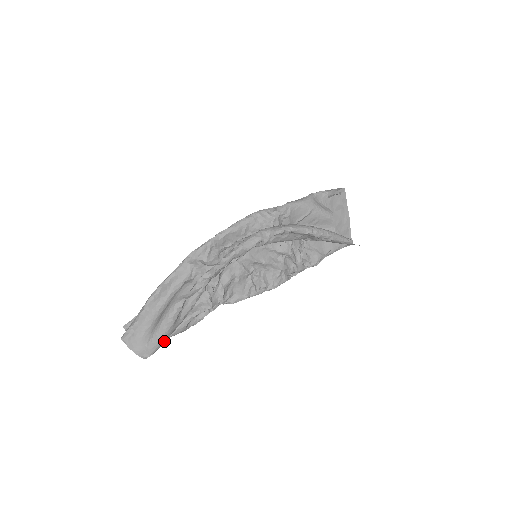
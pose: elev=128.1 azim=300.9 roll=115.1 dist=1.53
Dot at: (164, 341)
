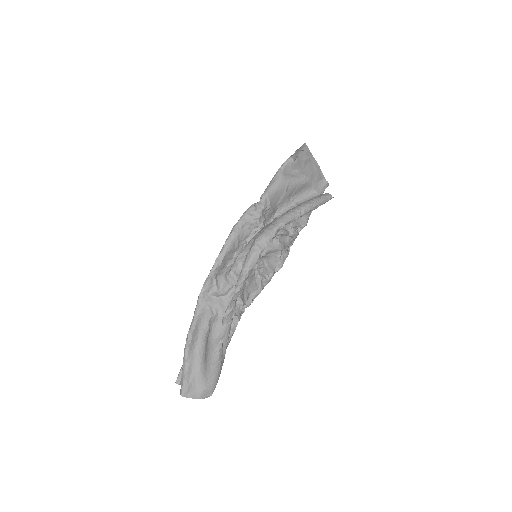
Dot at: occluded
